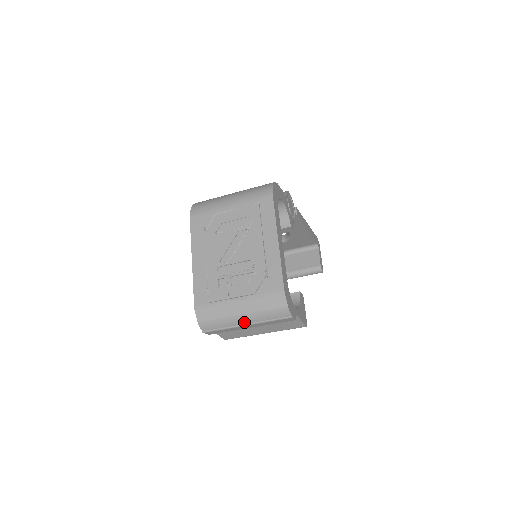
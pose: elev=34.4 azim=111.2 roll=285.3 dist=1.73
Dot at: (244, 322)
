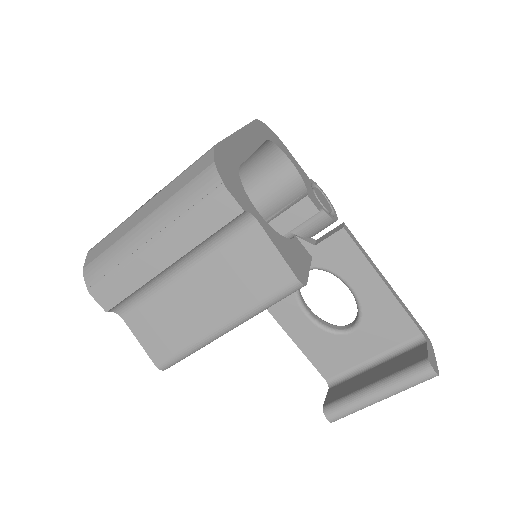
Dot at: (147, 236)
